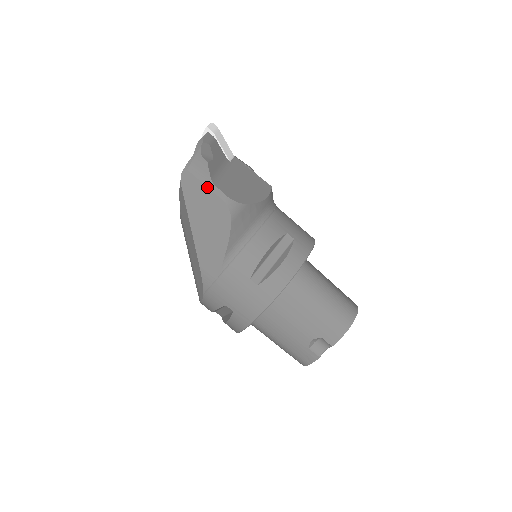
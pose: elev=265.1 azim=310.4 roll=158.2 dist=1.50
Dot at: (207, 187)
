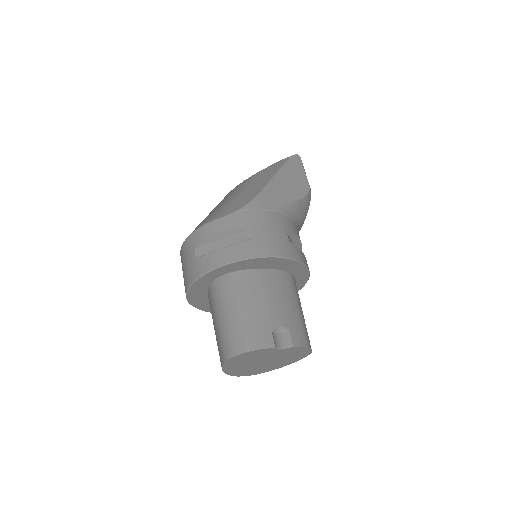
Dot at: (305, 172)
